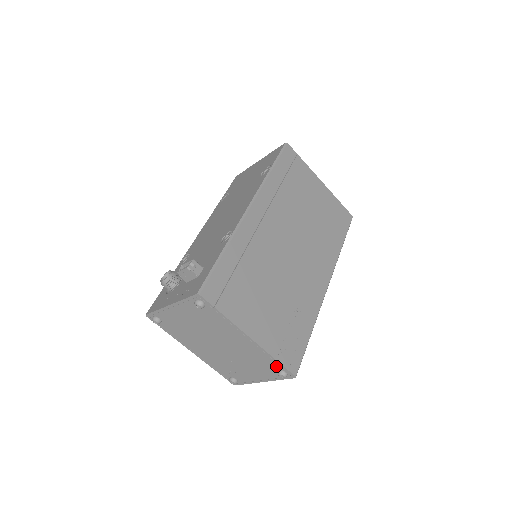
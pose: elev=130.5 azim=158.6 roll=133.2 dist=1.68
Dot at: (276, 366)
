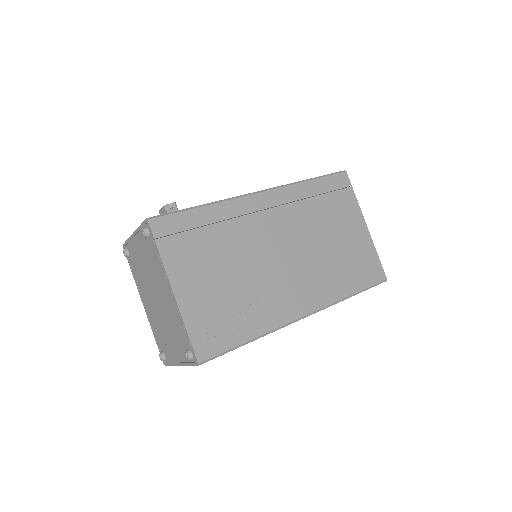
Dot at: (187, 341)
